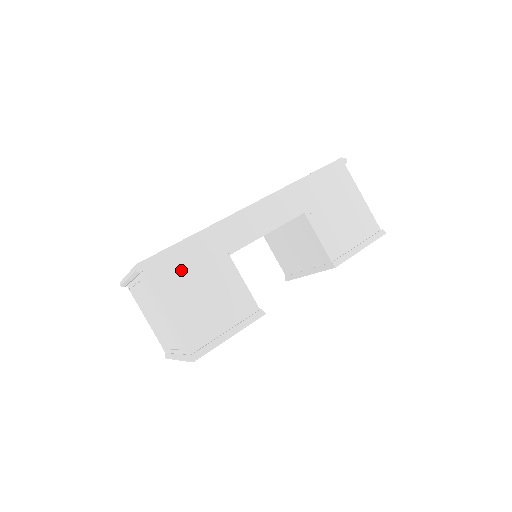
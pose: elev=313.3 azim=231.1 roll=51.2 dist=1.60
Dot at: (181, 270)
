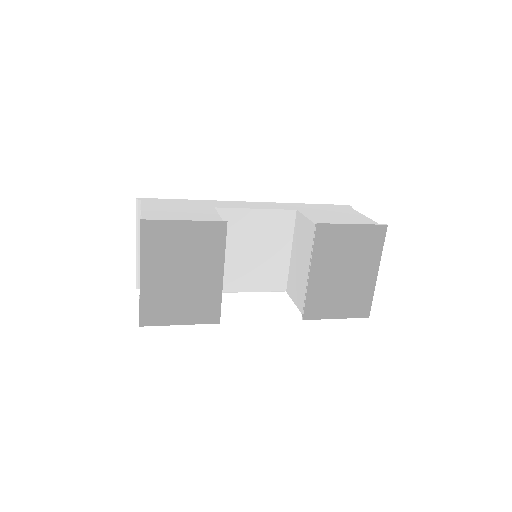
Dot at: (170, 204)
